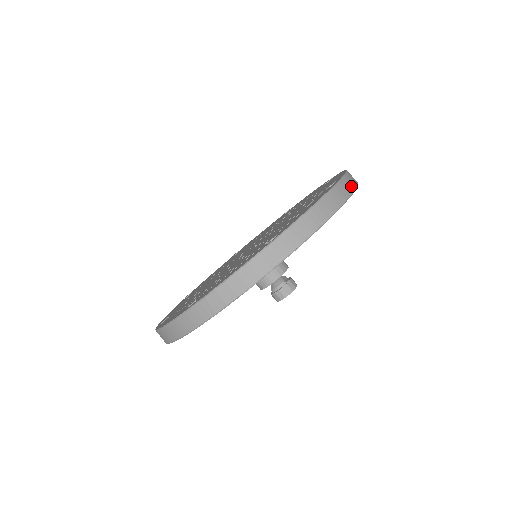
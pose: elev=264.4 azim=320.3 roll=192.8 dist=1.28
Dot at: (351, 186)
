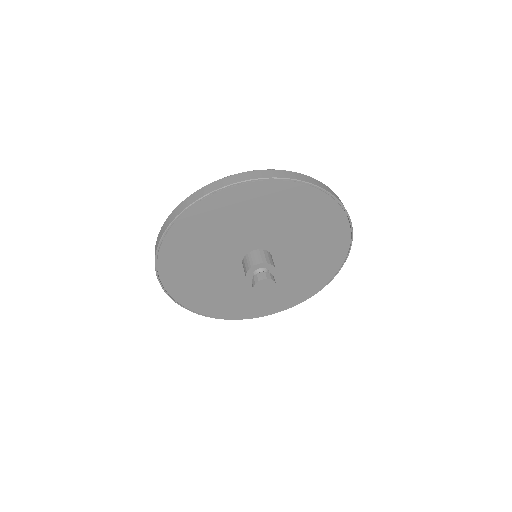
Dot at: (330, 191)
